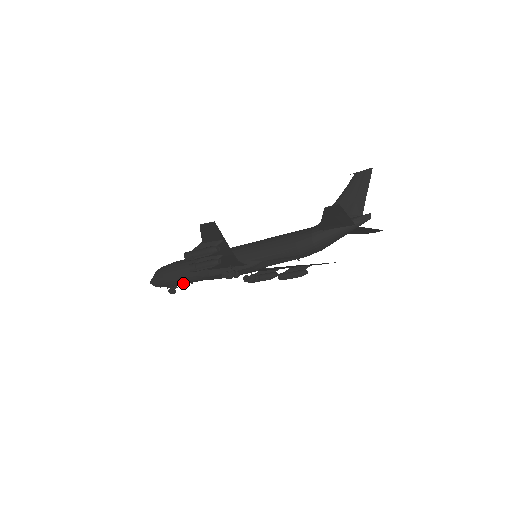
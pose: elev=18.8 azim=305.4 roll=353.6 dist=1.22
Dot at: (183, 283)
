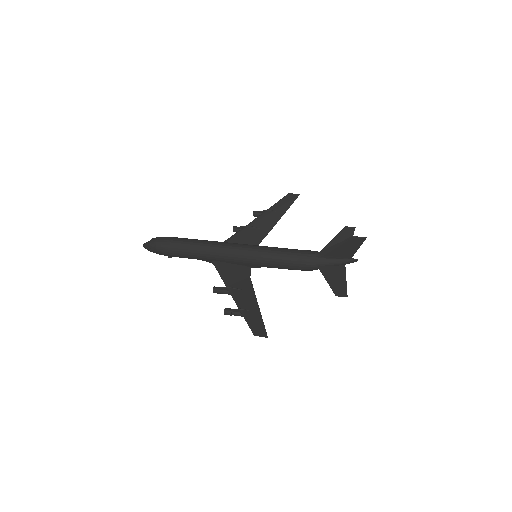
Dot at: occluded
